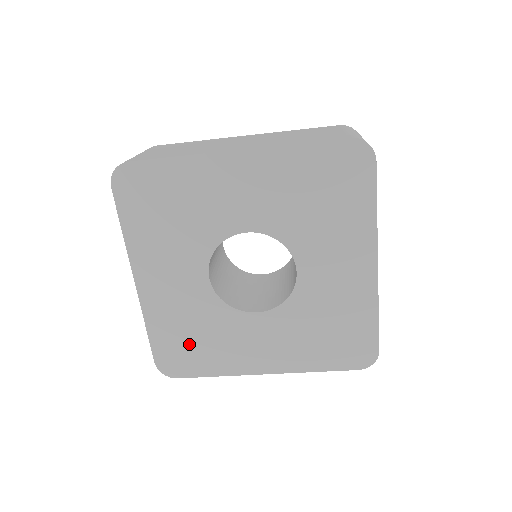
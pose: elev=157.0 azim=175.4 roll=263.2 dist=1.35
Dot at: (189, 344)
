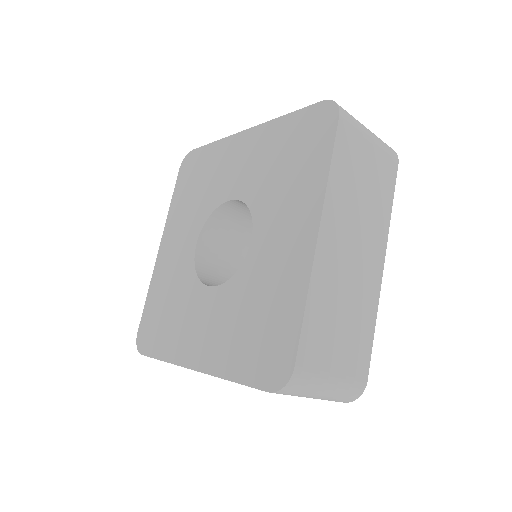
Dot at: (162, 316)
